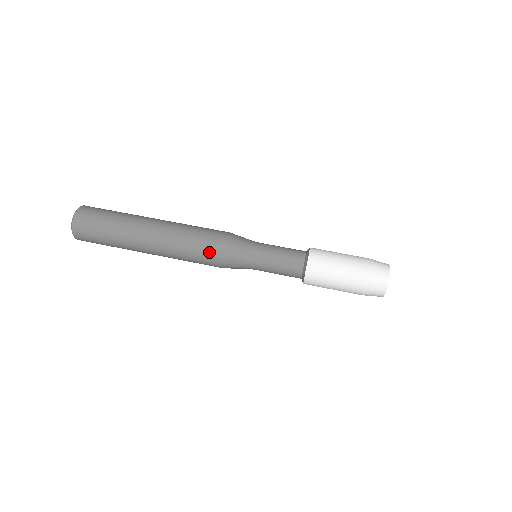
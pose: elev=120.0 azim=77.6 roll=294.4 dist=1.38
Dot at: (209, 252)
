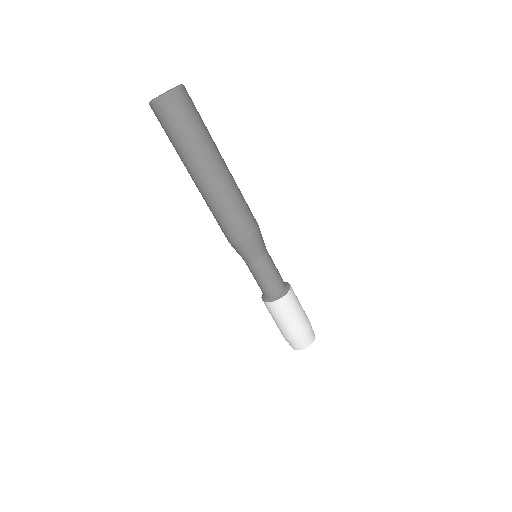
Dot at: occluded
